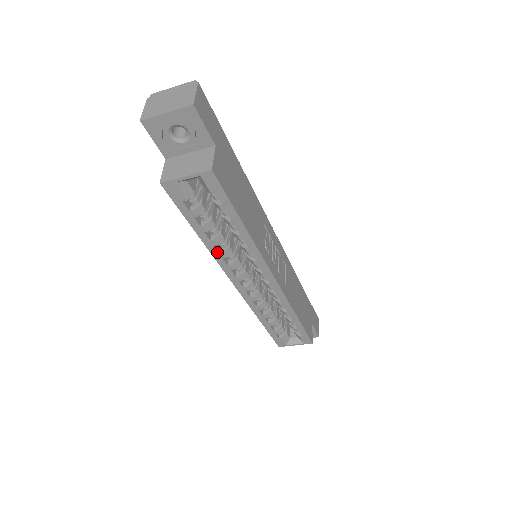
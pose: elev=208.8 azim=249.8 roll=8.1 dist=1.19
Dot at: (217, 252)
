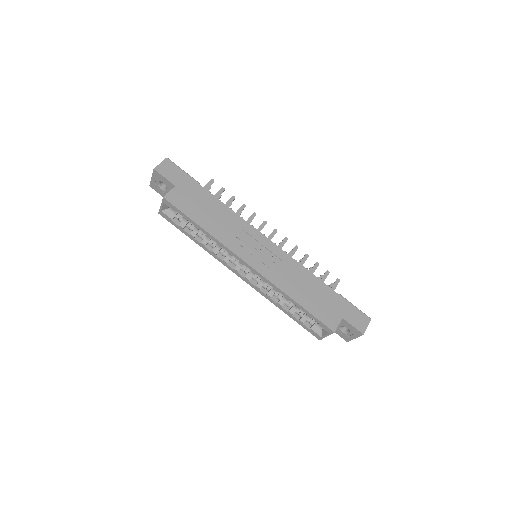
Dot at: (210, 251)
